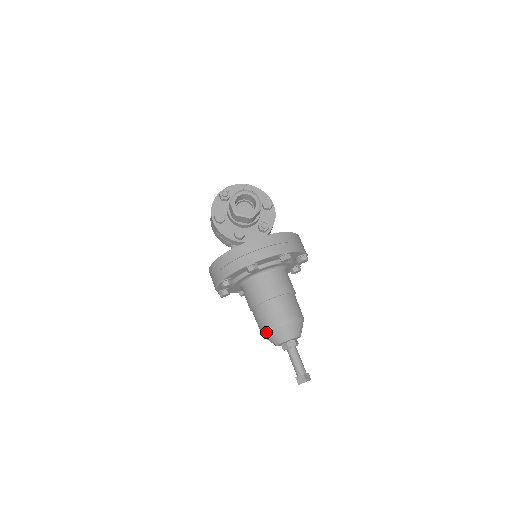
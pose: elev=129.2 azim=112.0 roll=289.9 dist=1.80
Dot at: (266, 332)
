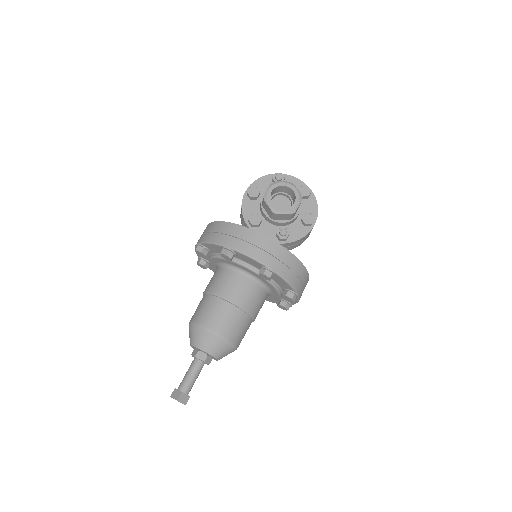
Dot at: (191, 323)
